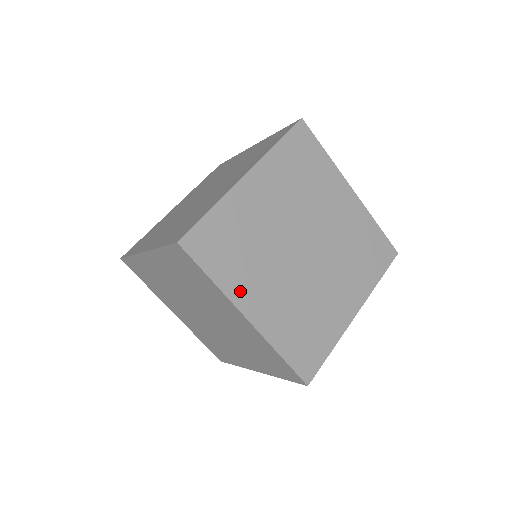
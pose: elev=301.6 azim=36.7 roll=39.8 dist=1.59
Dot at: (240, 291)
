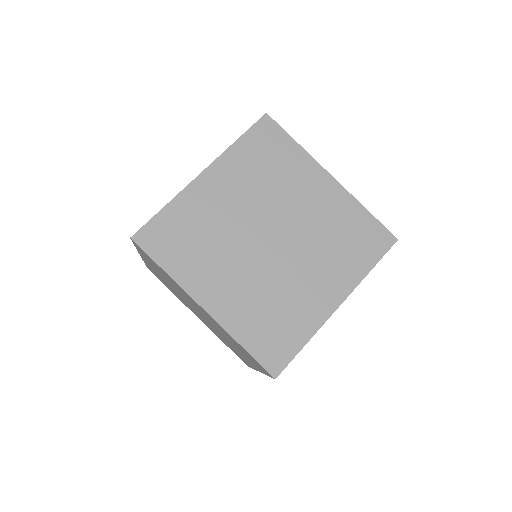
Dot at: (195, 281)
